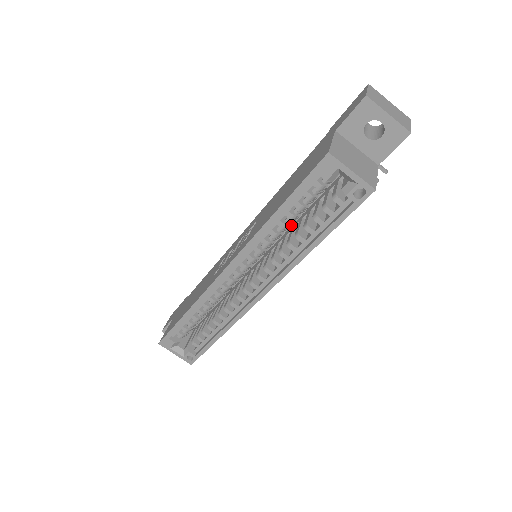
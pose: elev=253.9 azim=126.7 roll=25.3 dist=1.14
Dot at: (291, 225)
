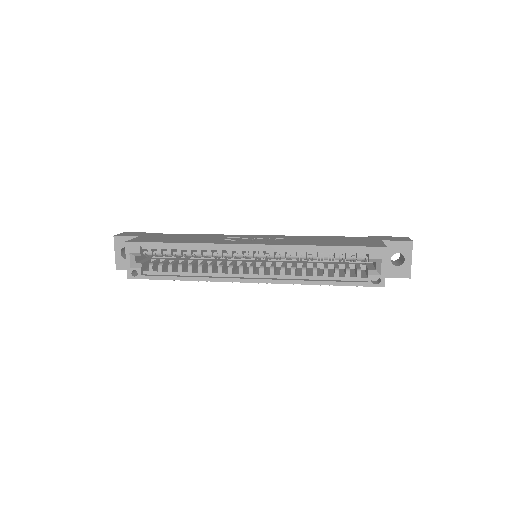
Dot at: (302, 260)
